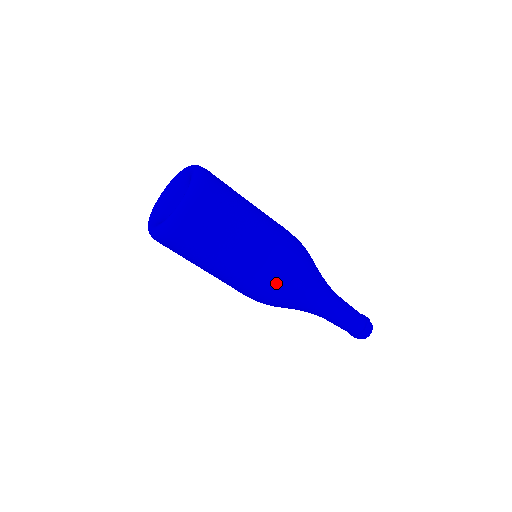
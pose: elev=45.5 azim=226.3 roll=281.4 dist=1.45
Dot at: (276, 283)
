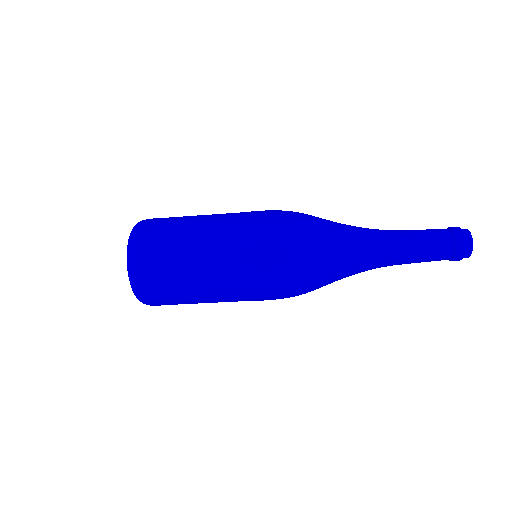
Dot at: (272, 295)
